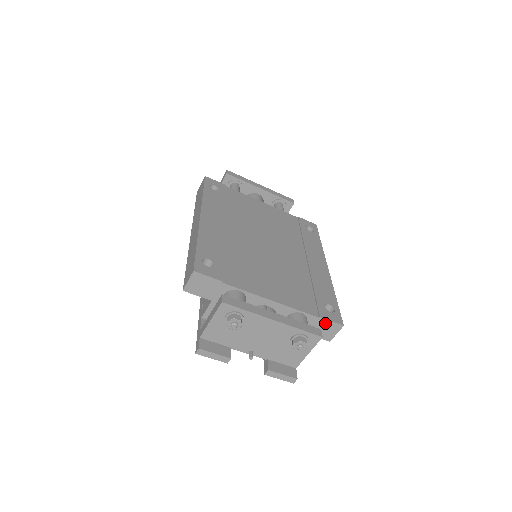
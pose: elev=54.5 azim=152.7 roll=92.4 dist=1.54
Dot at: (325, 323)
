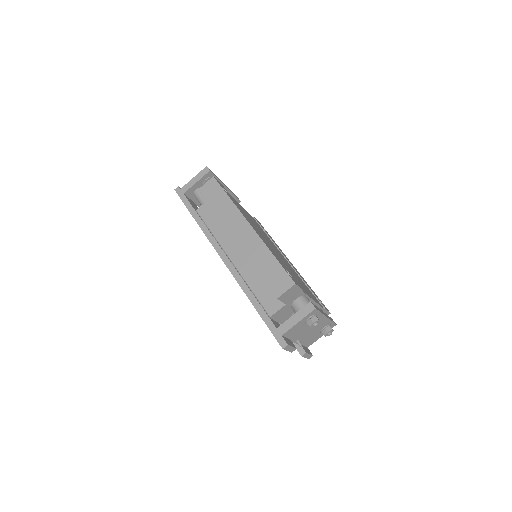
Dot at: occluded
